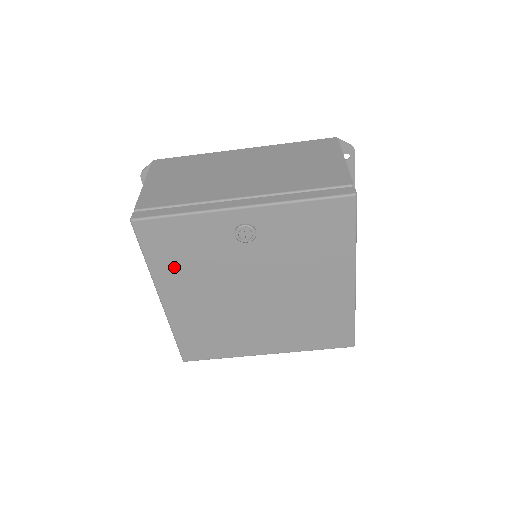
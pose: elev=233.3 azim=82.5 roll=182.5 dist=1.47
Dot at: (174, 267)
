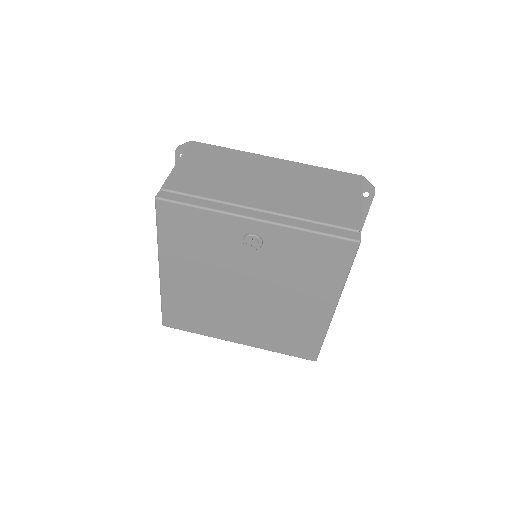
Dot at: (181, 248)
